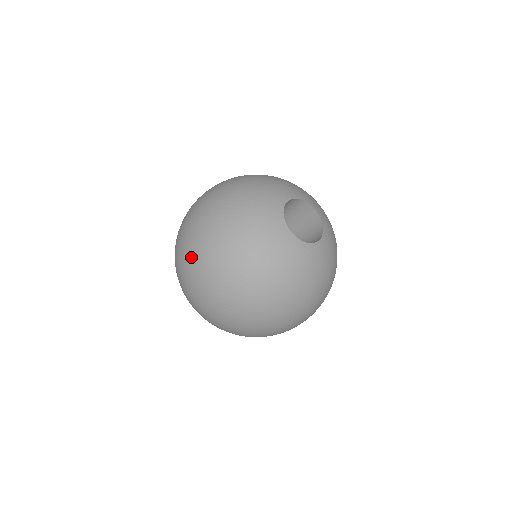
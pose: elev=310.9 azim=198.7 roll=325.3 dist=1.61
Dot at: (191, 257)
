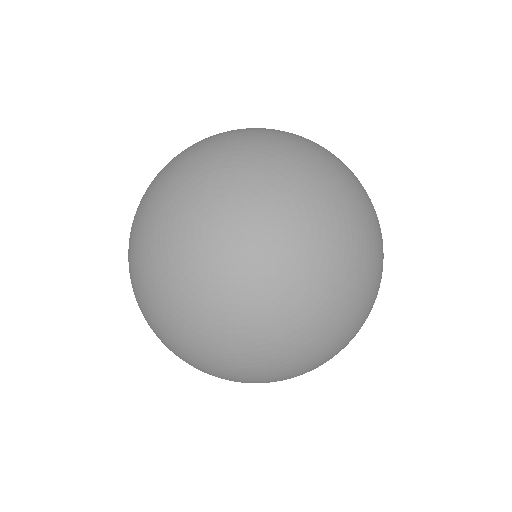
Dot at: (134, 246)
